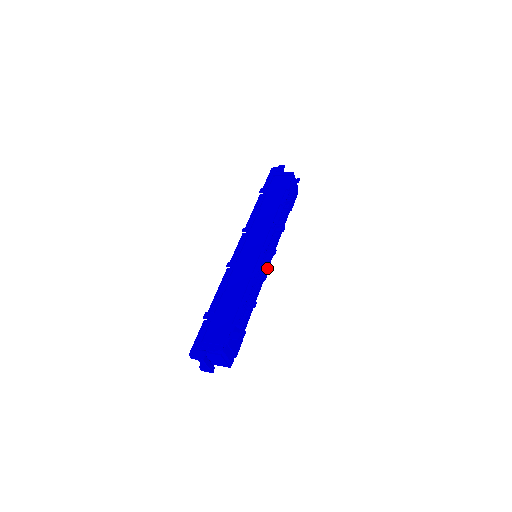
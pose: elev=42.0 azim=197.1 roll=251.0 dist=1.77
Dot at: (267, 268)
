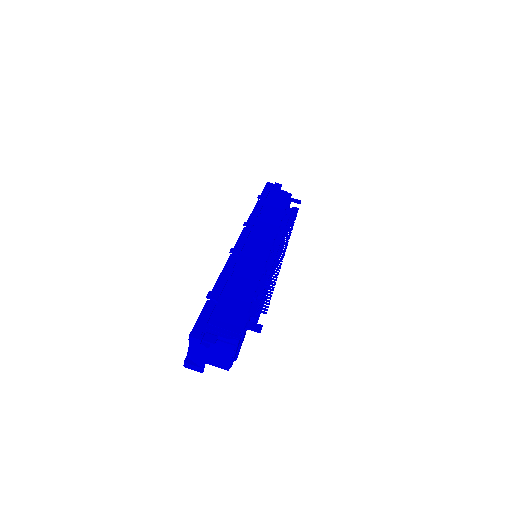
Dot at: occluded
